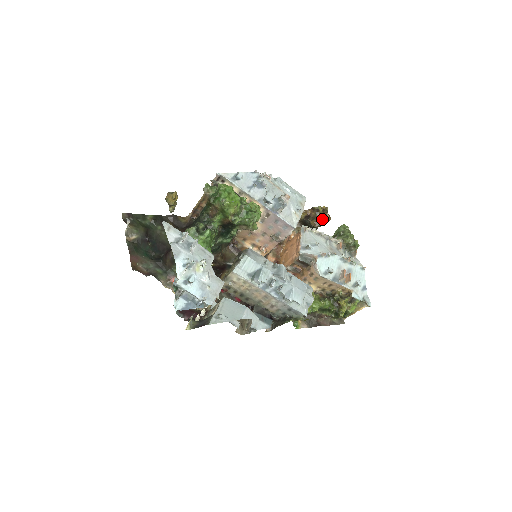
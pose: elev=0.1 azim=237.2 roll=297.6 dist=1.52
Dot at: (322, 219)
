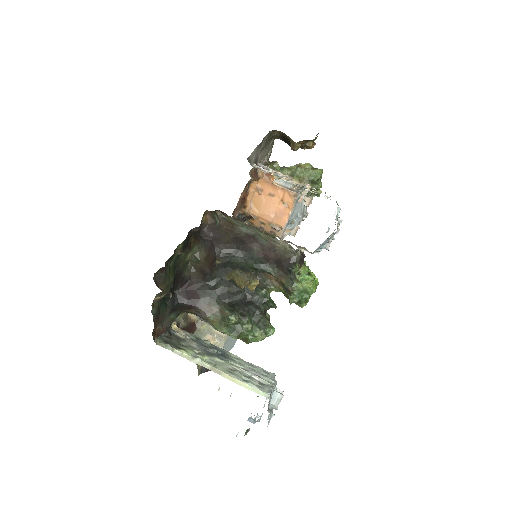
Dot at: (307, 147)
